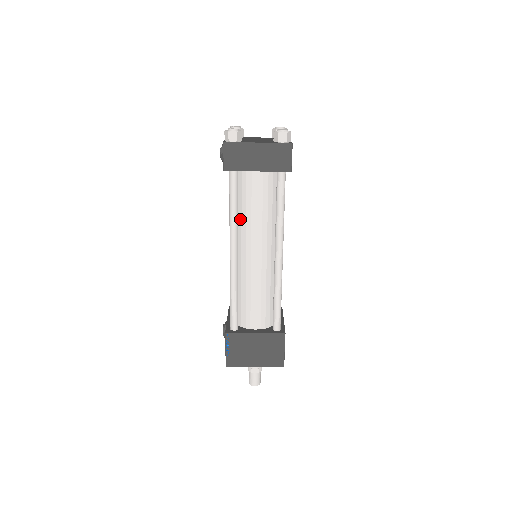
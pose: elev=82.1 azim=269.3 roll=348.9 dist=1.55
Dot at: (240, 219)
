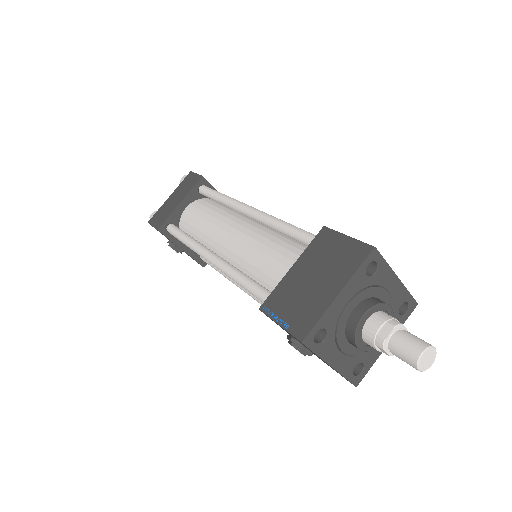
Dot at: (202, 242)
